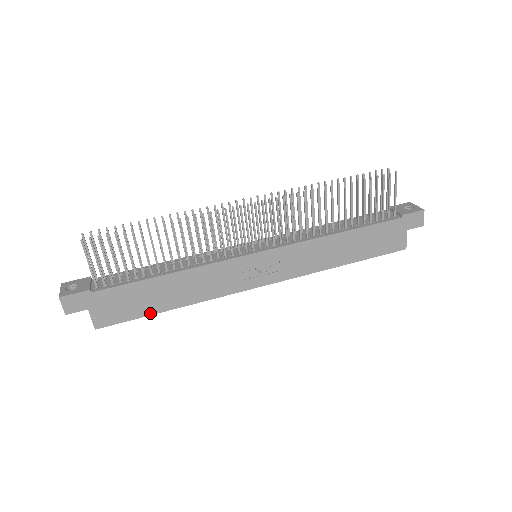
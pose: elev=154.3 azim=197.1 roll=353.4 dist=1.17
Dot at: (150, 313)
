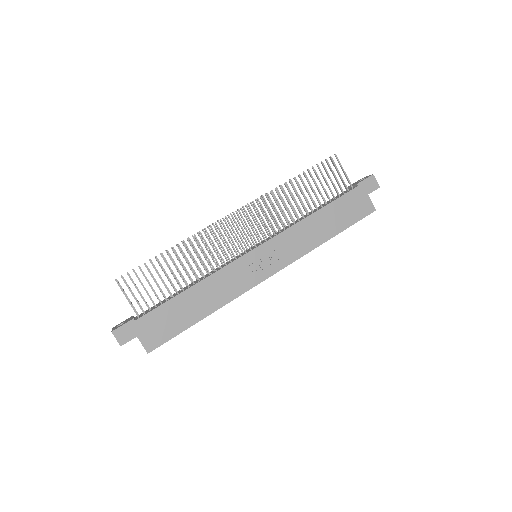
Dot at: (187, 326)
